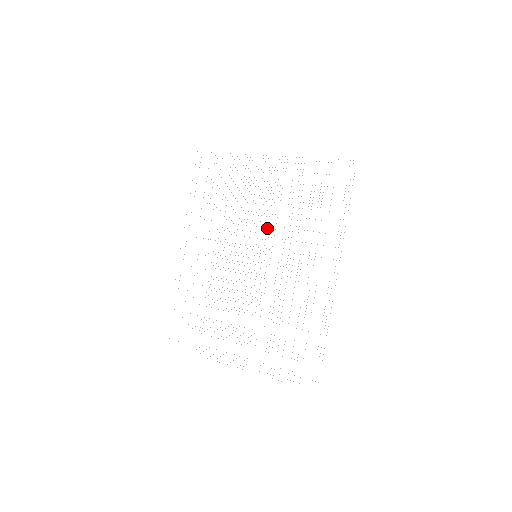
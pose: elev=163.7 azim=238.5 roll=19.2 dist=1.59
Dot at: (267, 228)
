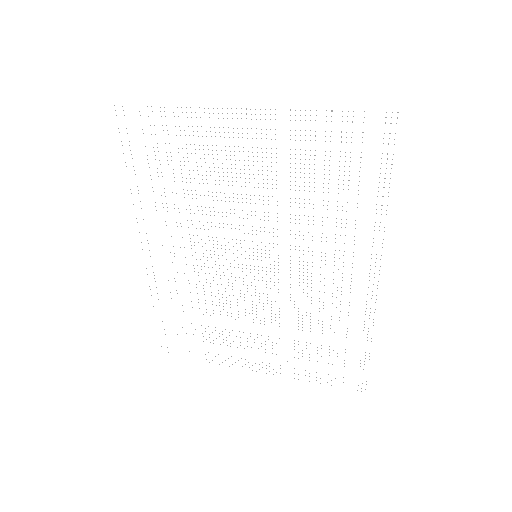
Dot at: (264, 220)
